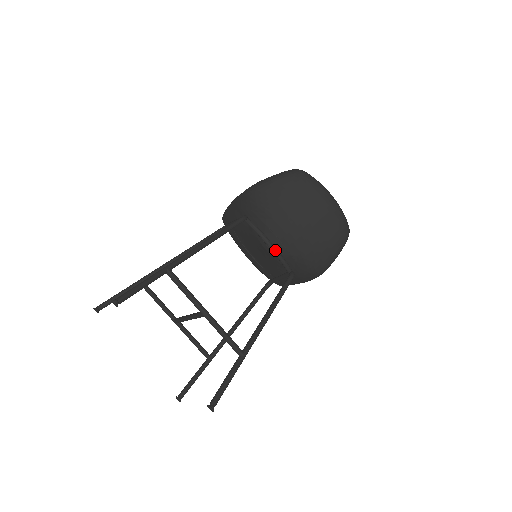
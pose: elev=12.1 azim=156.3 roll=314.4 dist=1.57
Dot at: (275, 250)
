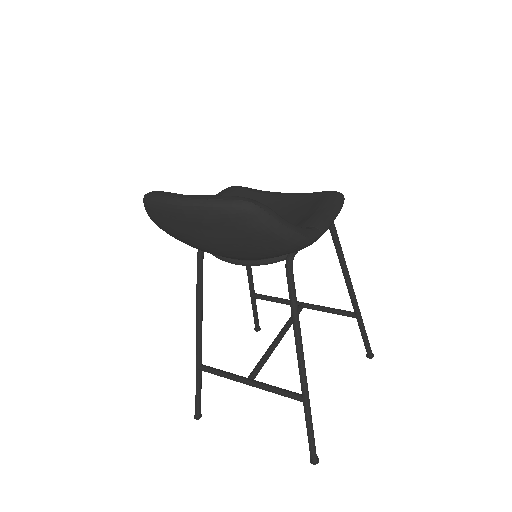
Dot at: (244, 264)
